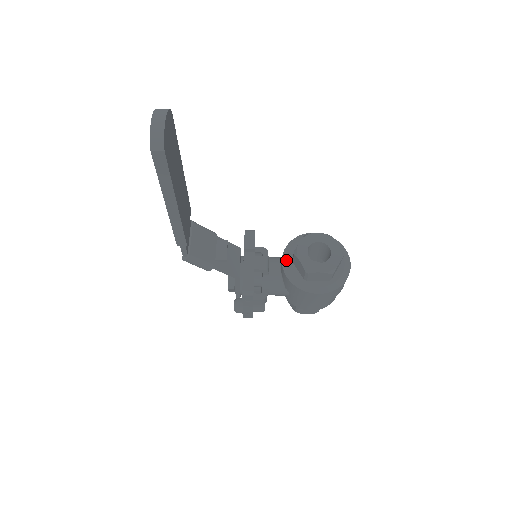
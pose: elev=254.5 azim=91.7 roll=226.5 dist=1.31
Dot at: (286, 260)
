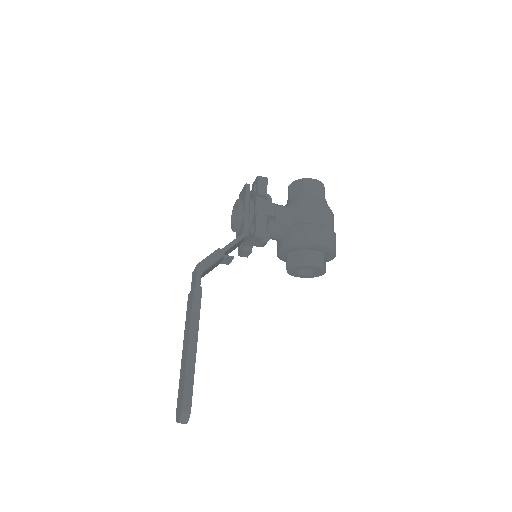
Dot at: (282, 252)
